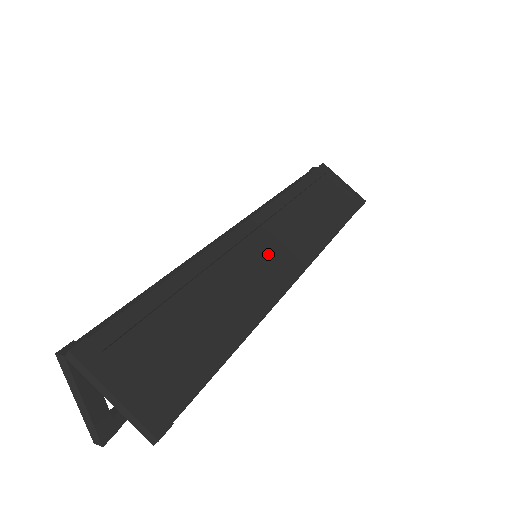
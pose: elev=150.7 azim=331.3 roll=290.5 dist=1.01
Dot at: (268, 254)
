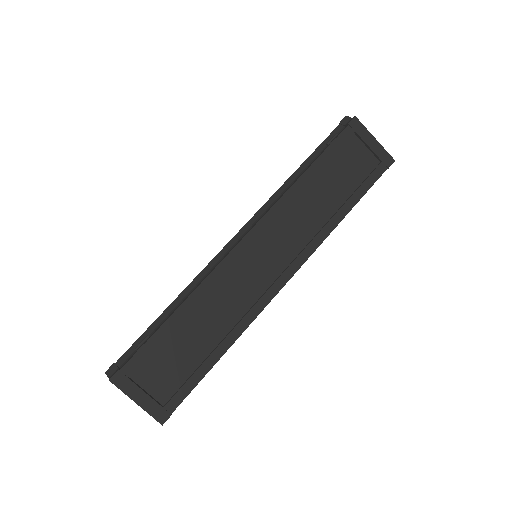
Dot at: (261, 265)
